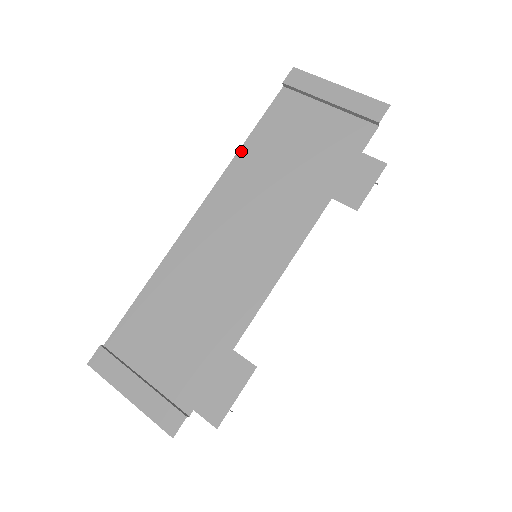
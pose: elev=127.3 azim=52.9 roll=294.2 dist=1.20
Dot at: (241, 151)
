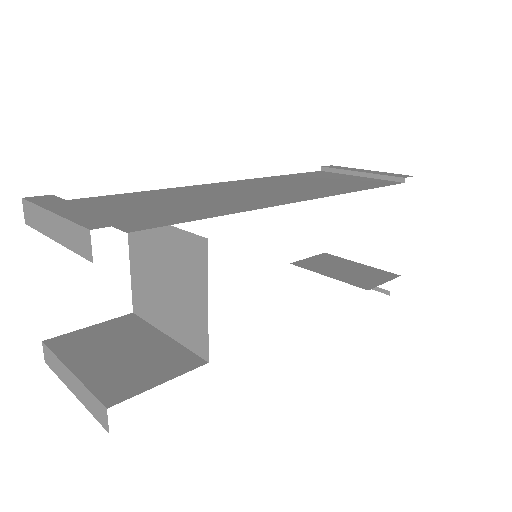
Dot at: (275, 176)
